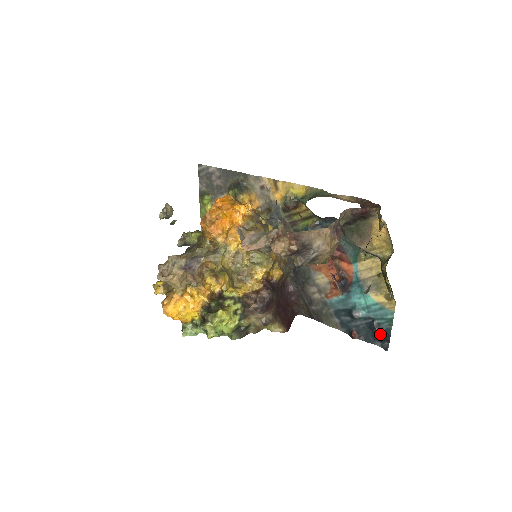
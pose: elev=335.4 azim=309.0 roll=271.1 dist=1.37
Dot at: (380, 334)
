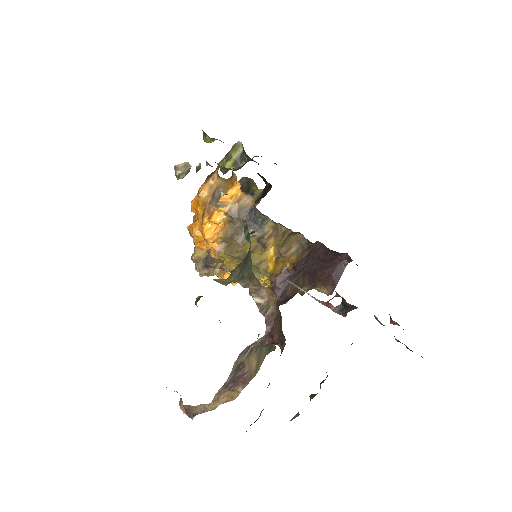
Dot at: (407, 347)
